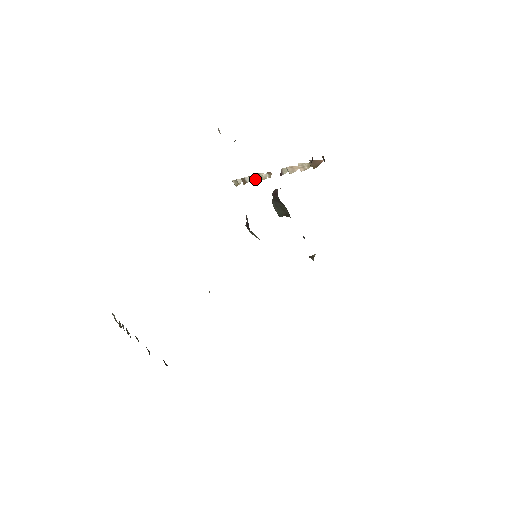
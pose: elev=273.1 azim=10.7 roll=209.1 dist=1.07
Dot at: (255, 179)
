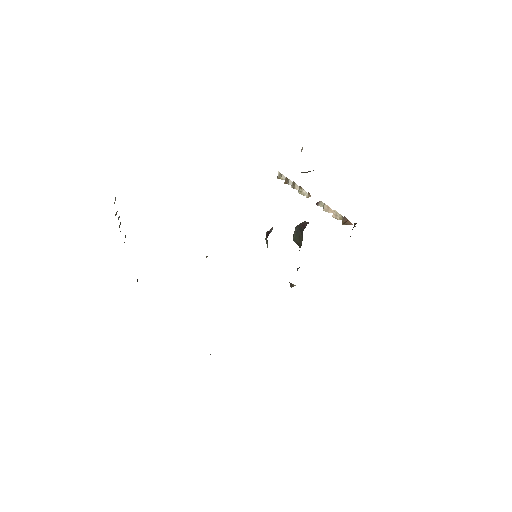
Dot at: (296, 188)
